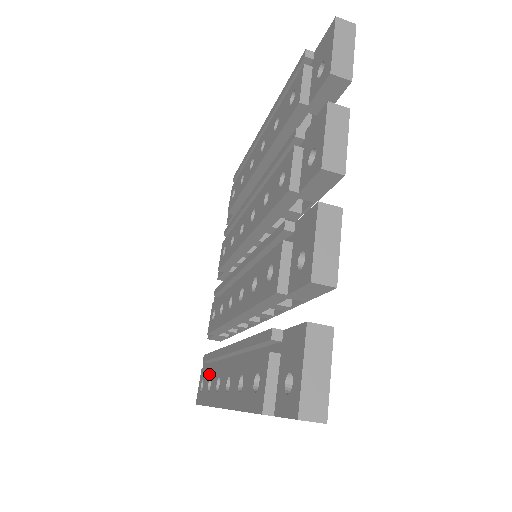
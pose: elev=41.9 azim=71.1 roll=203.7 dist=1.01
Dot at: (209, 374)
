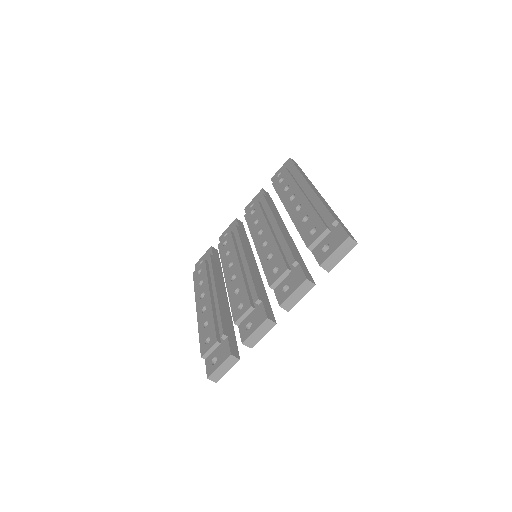
Dot at: (204, 276)
